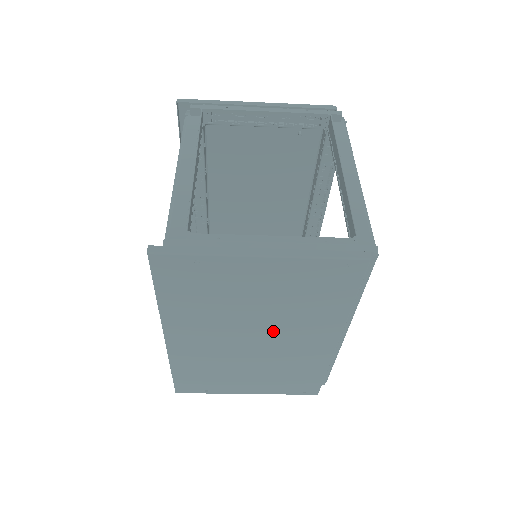
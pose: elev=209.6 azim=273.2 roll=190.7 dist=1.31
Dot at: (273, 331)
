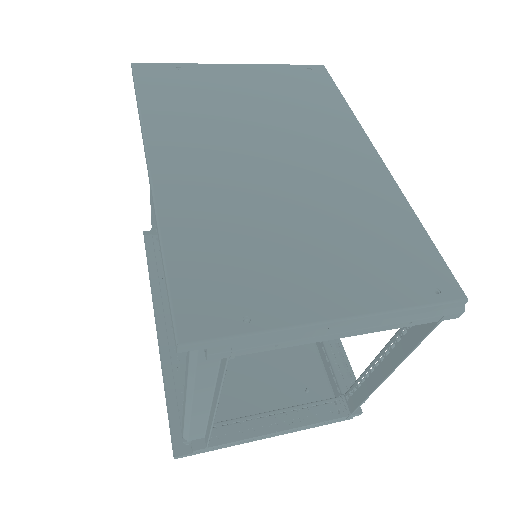
Dot at: occluded
